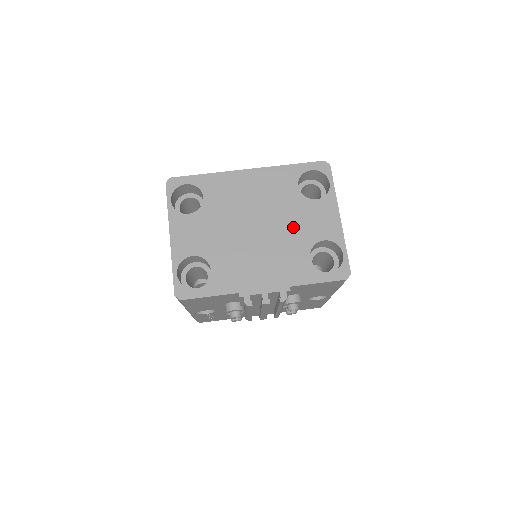
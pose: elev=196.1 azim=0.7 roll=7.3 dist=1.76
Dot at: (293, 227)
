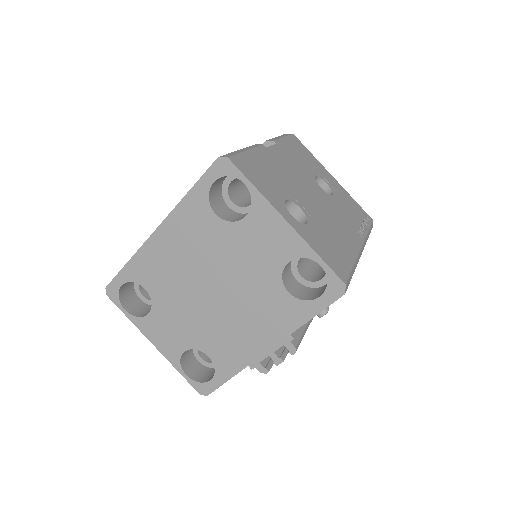
Dot at: (246, 268)
